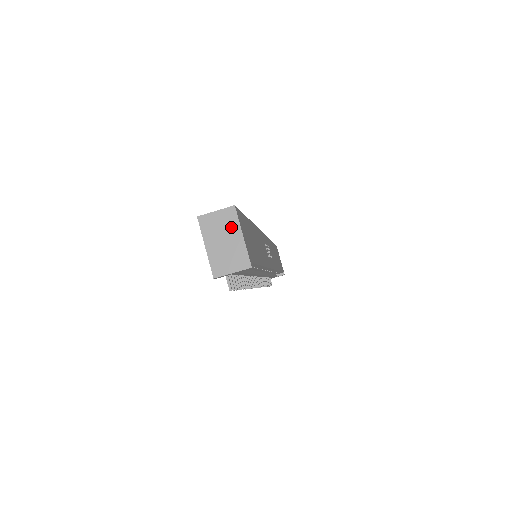
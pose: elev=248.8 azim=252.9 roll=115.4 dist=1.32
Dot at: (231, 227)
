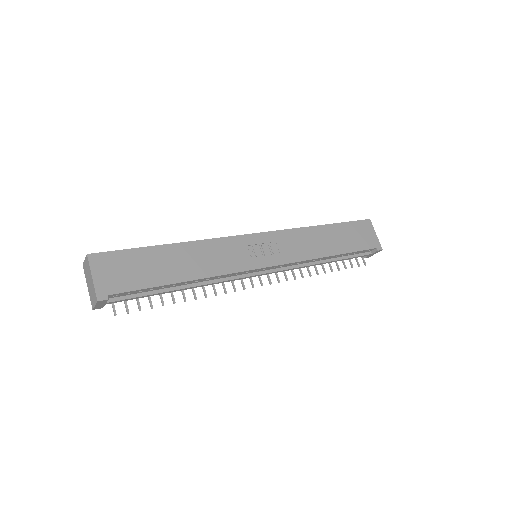
Dot at: (89, 271)
